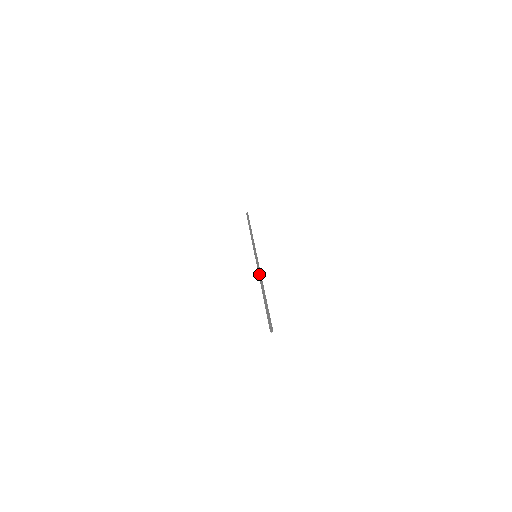
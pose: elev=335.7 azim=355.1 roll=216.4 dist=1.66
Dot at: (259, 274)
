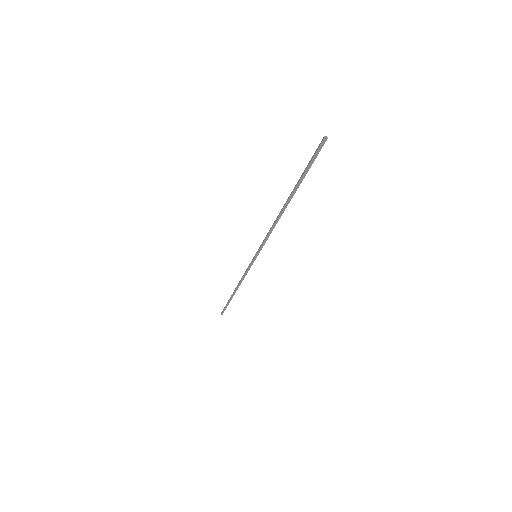
Dot at: (271, 227)
